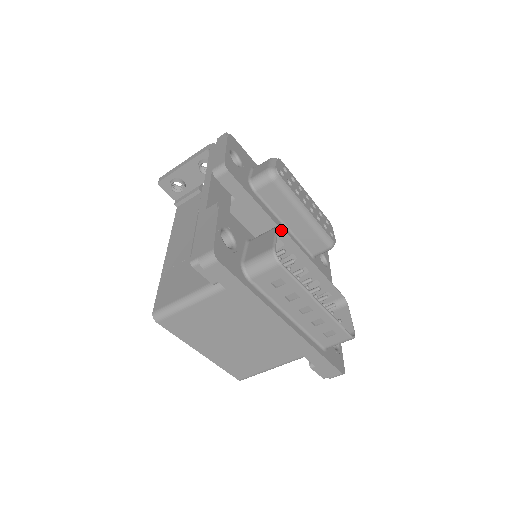
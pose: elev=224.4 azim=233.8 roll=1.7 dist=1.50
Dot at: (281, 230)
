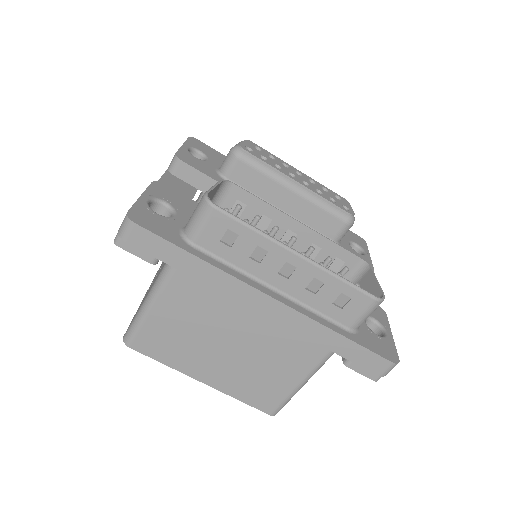
Dot at: (232, 185)
